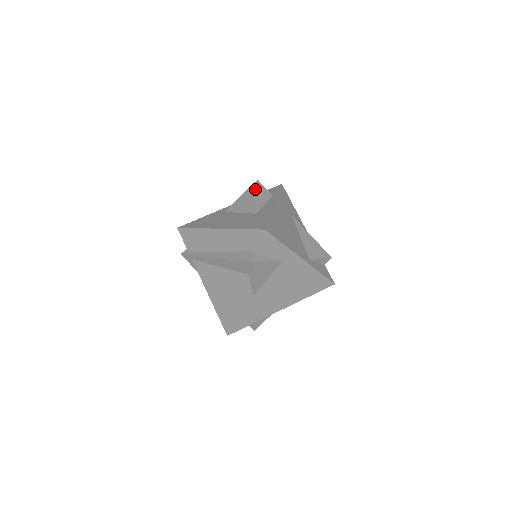
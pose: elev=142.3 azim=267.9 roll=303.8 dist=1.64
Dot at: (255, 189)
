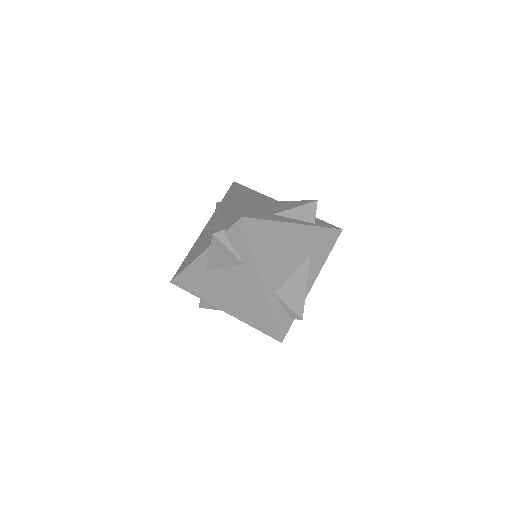
Dot at: (304, 203)
